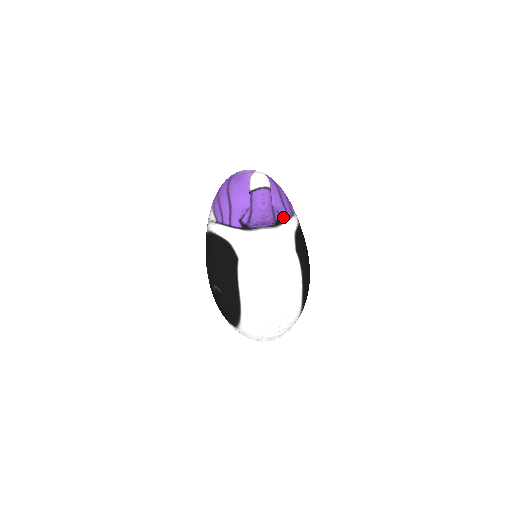
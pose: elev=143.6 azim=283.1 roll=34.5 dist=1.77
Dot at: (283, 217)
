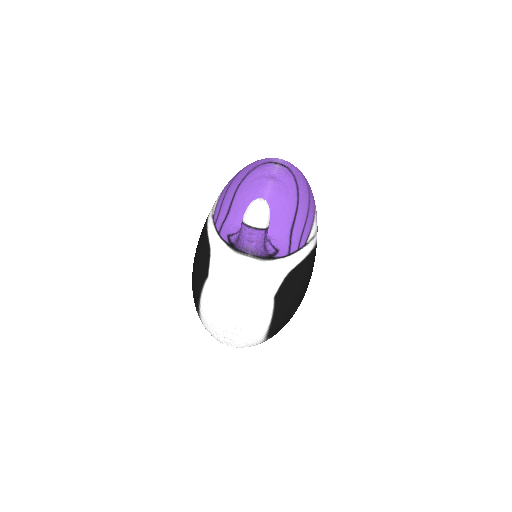
Dot at: (281, 252)
